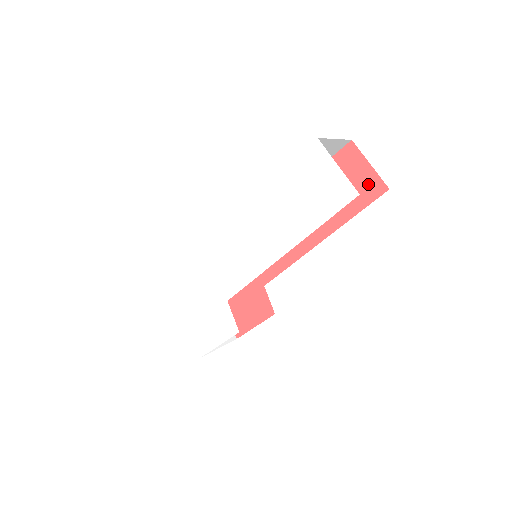
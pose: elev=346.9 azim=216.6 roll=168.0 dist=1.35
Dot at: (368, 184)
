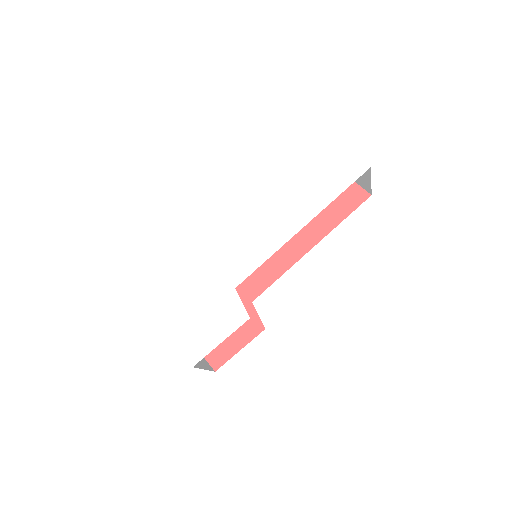
Dot at: (353, 194)
